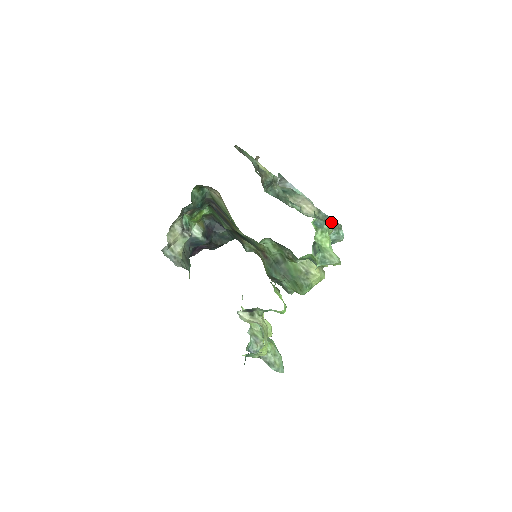
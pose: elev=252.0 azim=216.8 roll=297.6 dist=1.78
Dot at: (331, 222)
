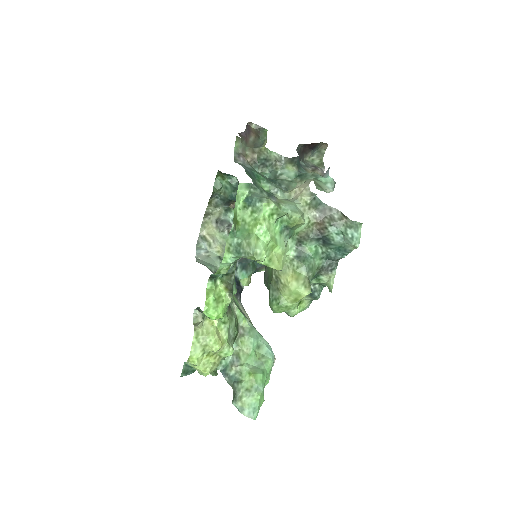
Dot at: (334, 215)
